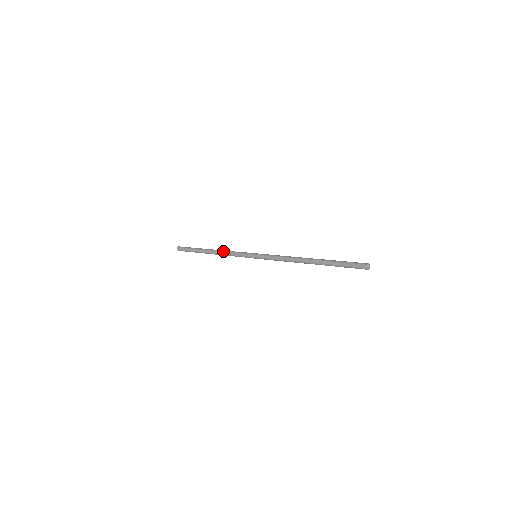
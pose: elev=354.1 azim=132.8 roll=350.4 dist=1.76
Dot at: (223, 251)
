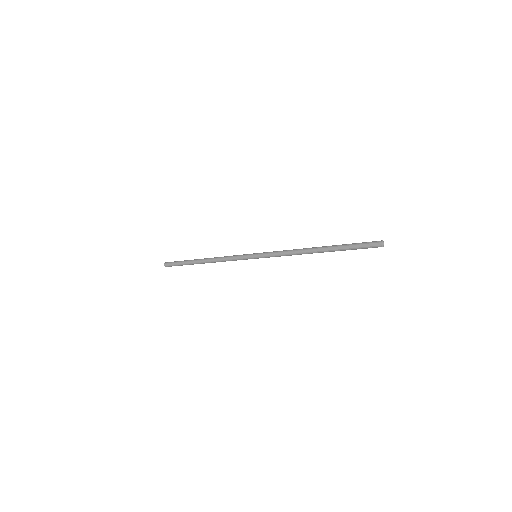
Dot at: (218, 258)
